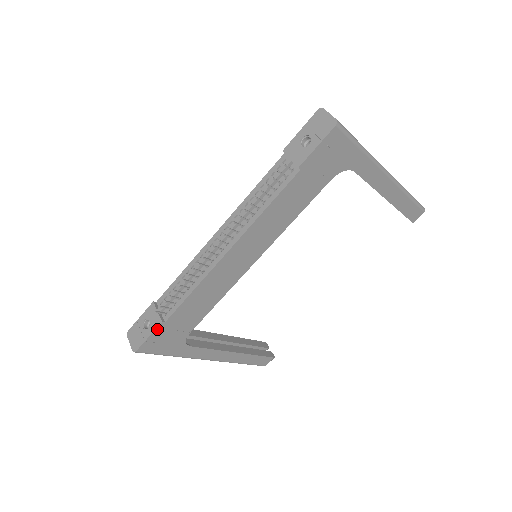
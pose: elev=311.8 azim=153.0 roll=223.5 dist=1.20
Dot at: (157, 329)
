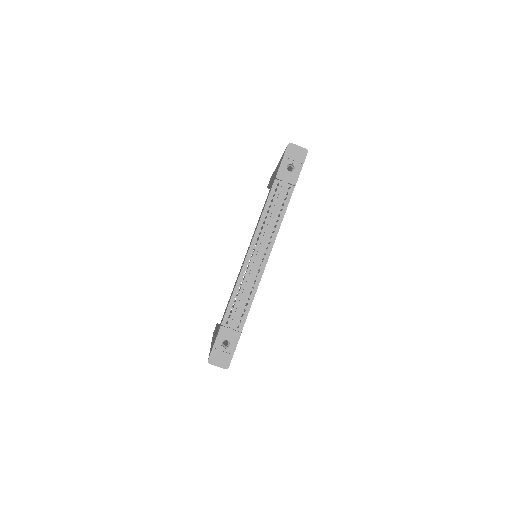
Dot at: occluded
